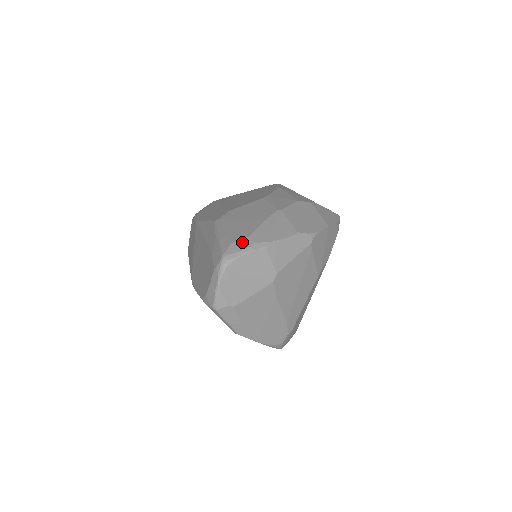
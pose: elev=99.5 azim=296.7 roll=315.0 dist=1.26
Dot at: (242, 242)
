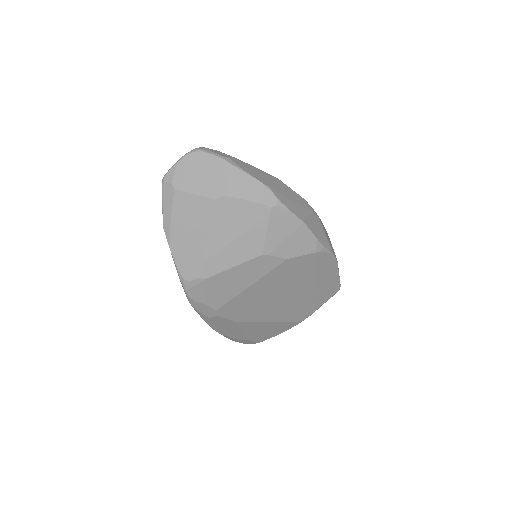
Dot at: (224, 153)
